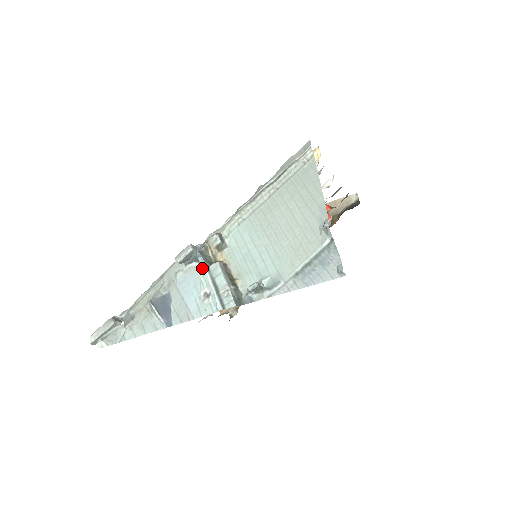
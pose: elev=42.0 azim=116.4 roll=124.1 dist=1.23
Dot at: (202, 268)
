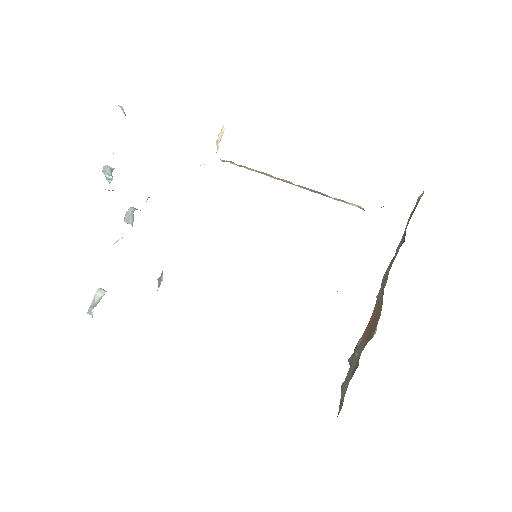
Dot at: occluded
